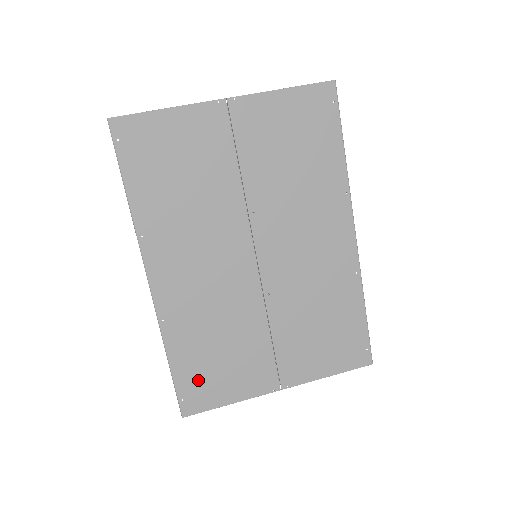
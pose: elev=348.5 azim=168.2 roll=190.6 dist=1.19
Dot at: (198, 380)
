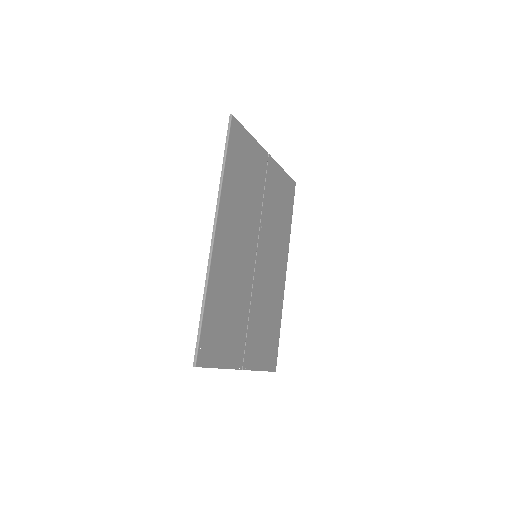
Dot at: (212, 335)
